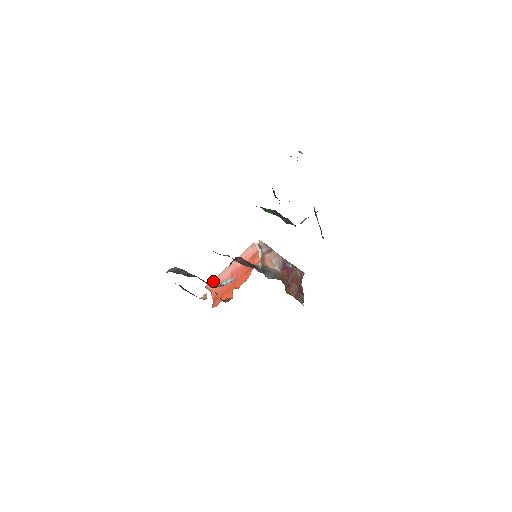
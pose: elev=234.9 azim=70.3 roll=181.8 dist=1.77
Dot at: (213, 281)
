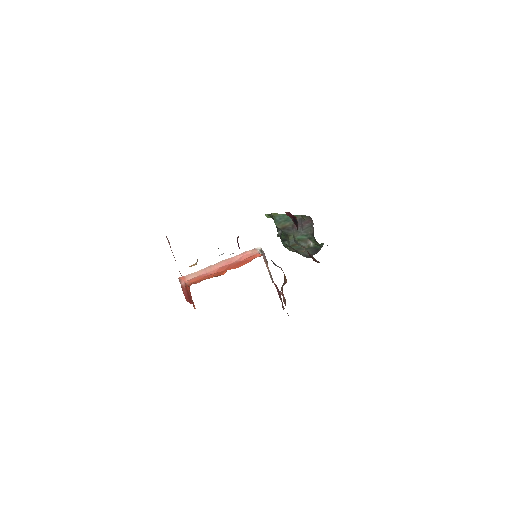
Dot at: (192, 274)
